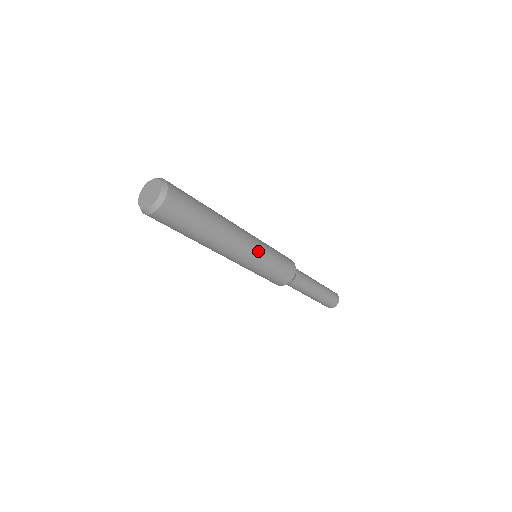
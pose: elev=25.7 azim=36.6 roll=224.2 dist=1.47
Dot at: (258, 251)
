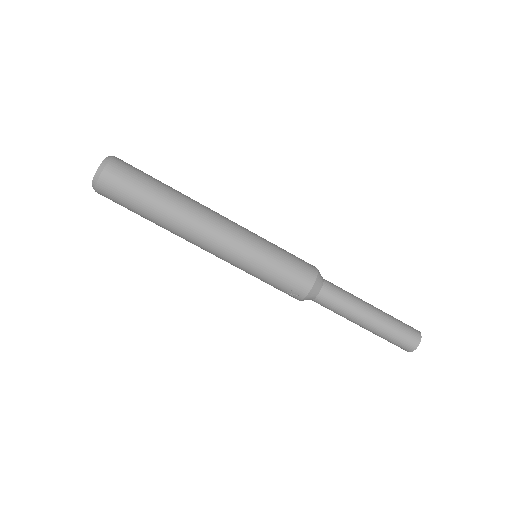
Dot at: (248, 232)
